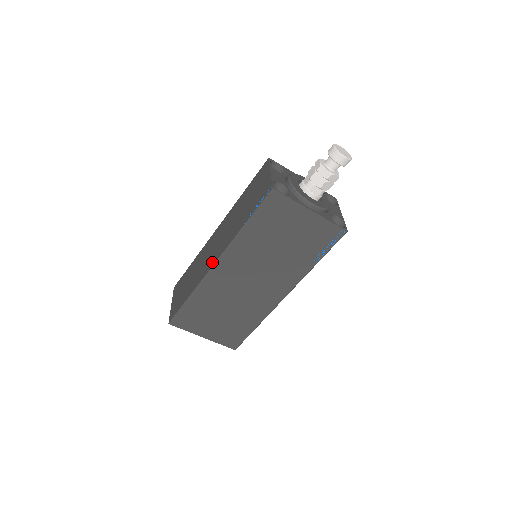
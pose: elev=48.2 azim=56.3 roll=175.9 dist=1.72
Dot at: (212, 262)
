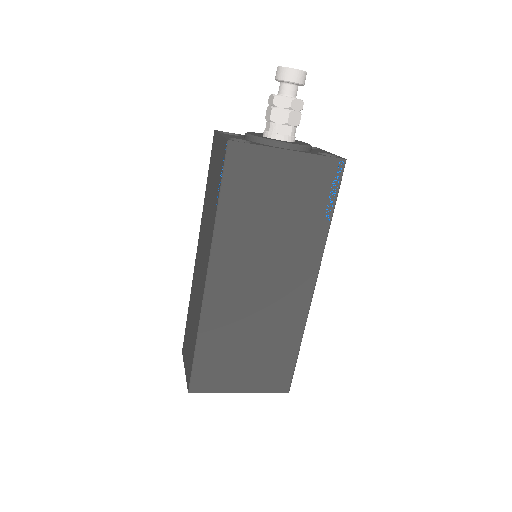
Dot at: (203, 281)
